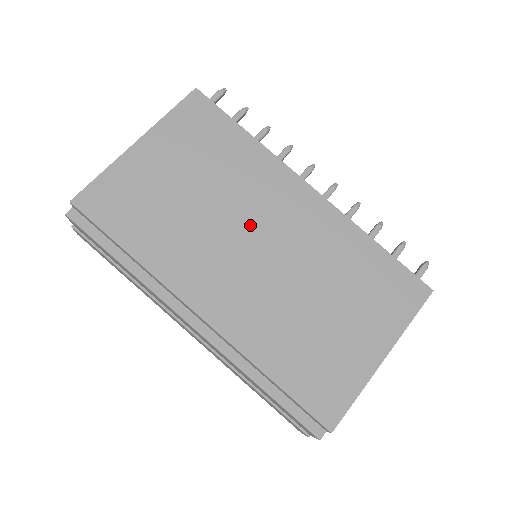
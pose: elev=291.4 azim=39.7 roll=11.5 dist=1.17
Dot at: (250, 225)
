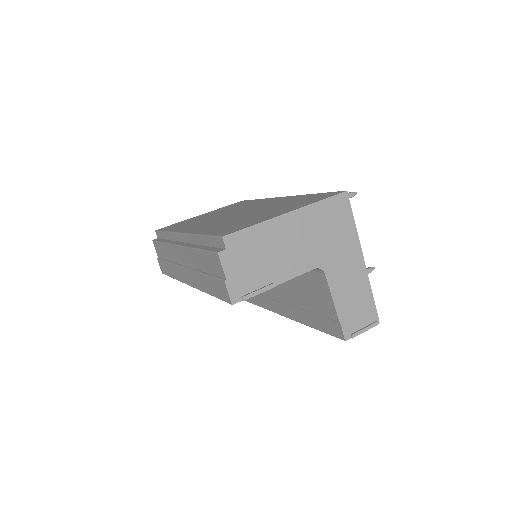
Dot at: occluded
